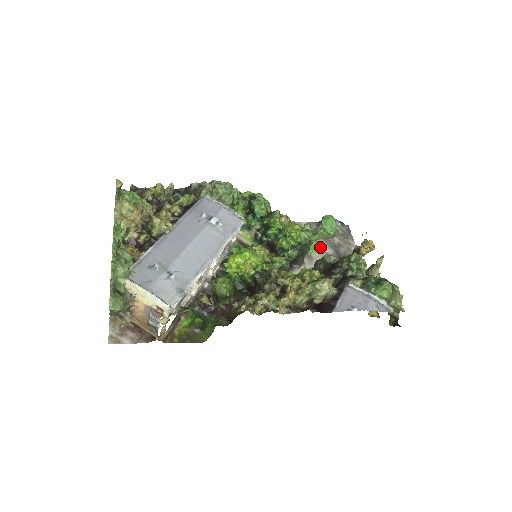
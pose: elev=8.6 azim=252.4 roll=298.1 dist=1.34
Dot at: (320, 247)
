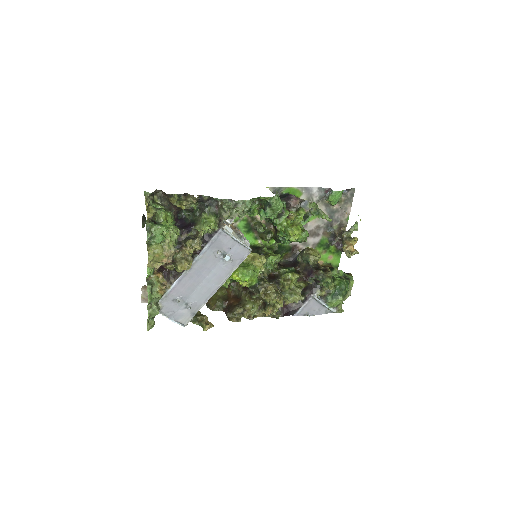
Dot at: occluded
